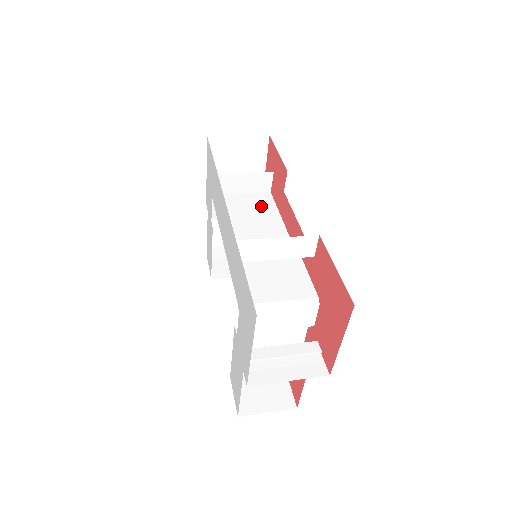
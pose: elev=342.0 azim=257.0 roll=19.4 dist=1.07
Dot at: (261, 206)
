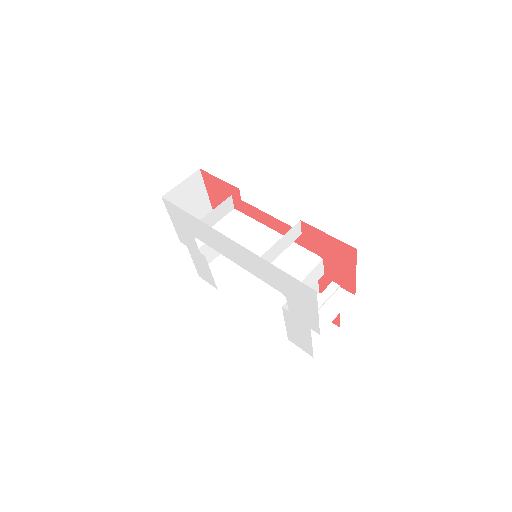
Dot at: (239, 223)
